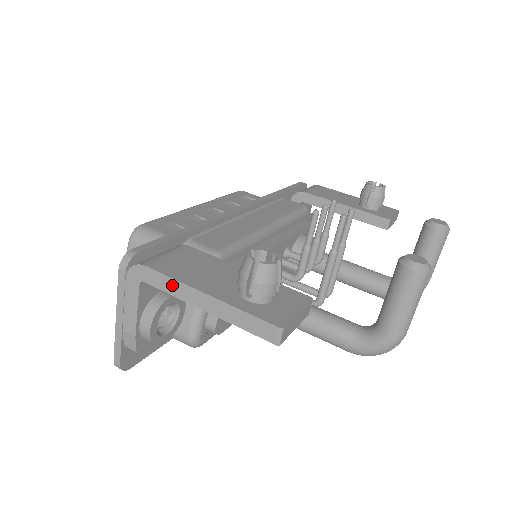
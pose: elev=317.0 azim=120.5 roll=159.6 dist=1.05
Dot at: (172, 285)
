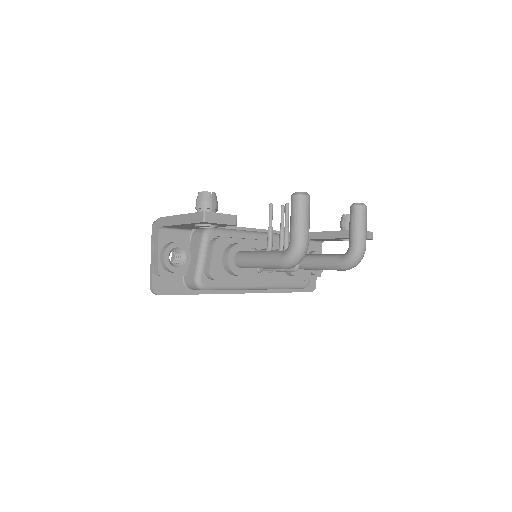
Dot at: (169, 220)
